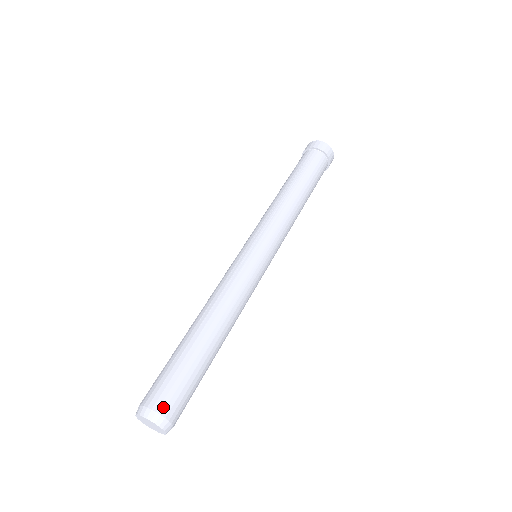
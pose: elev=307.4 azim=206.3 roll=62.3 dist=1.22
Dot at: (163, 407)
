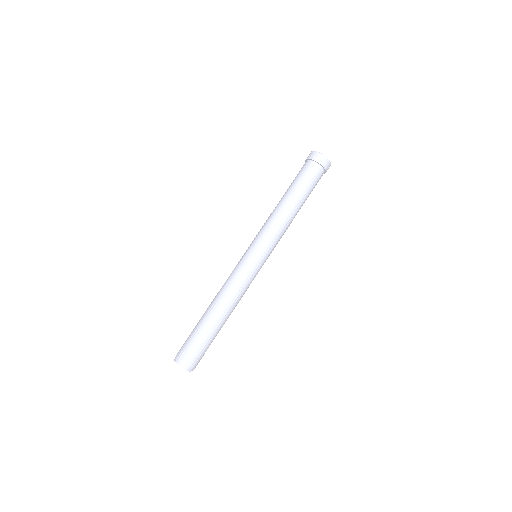
Dot at: (196, 364)
